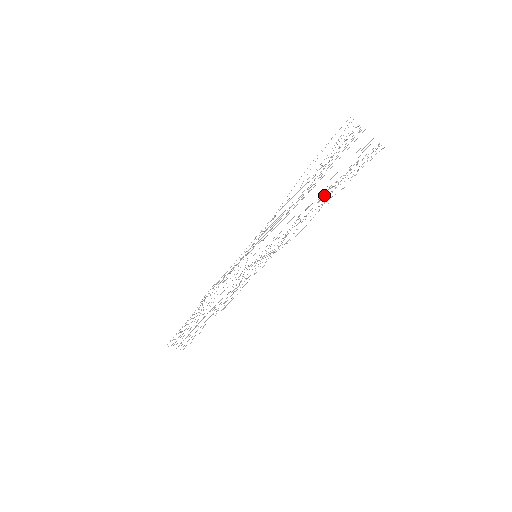
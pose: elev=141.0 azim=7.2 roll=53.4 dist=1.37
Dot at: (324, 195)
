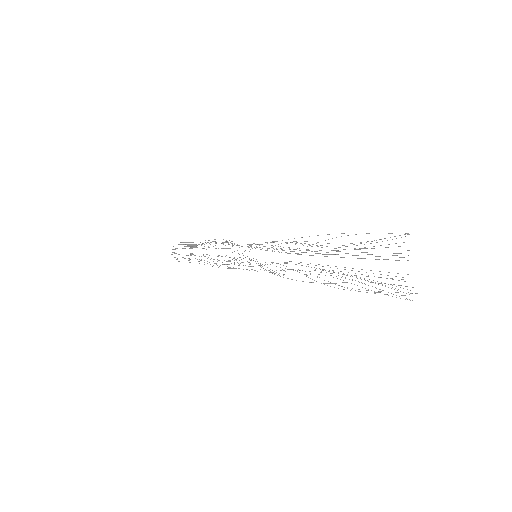
Dot at: occluded
